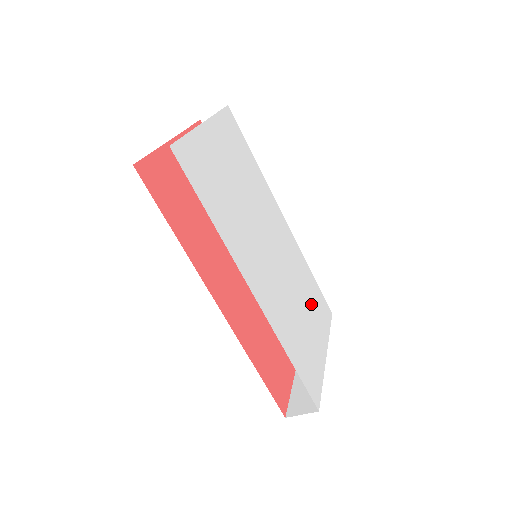
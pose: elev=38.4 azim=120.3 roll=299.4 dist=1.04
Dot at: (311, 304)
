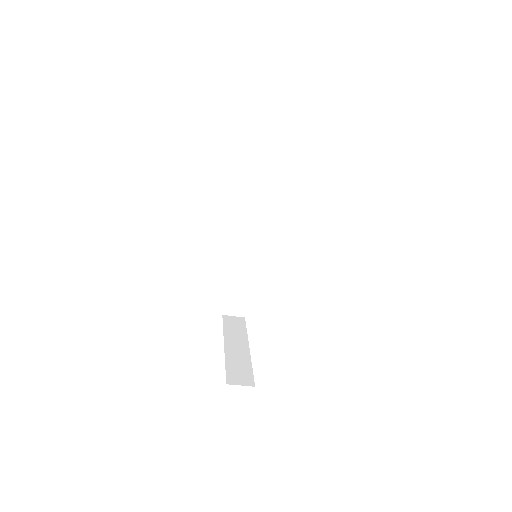
Dot at: occluded
